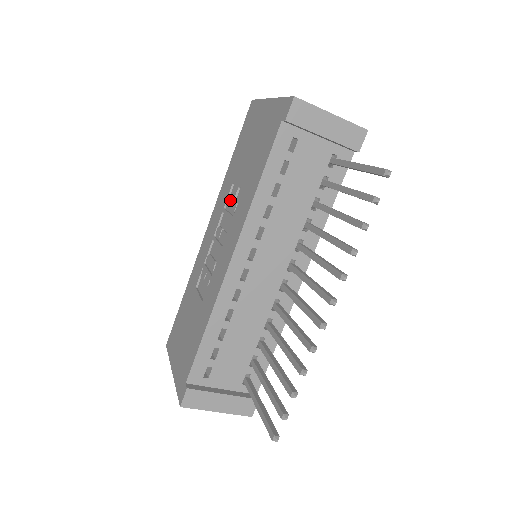
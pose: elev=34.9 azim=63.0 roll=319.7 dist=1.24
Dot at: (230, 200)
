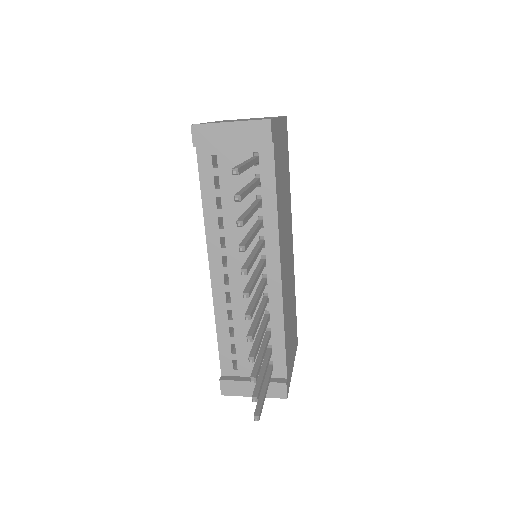
Dot at: occluded
